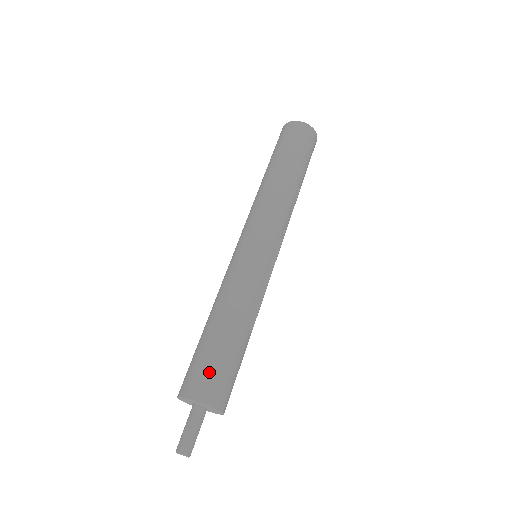
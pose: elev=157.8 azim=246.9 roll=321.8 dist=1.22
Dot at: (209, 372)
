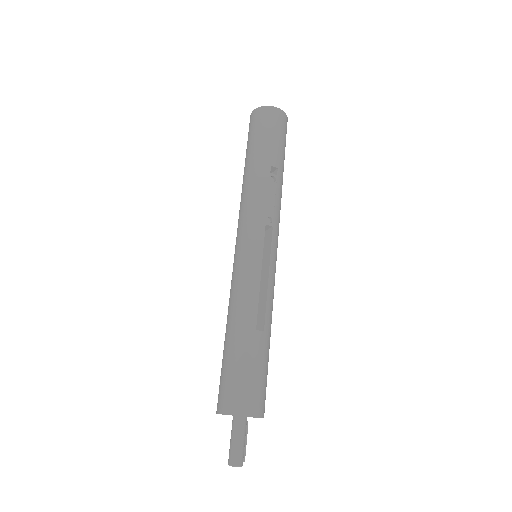
Dot at: (226, 384)
